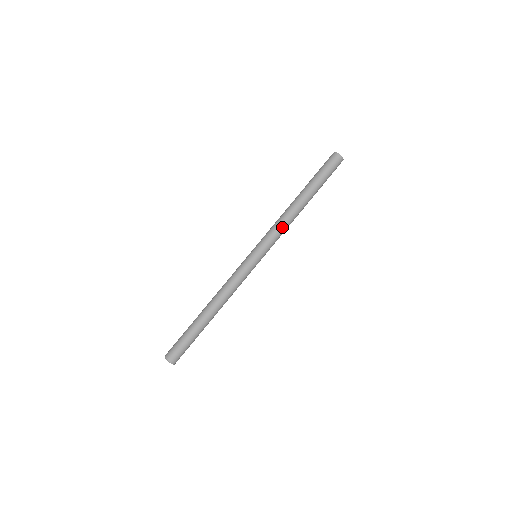
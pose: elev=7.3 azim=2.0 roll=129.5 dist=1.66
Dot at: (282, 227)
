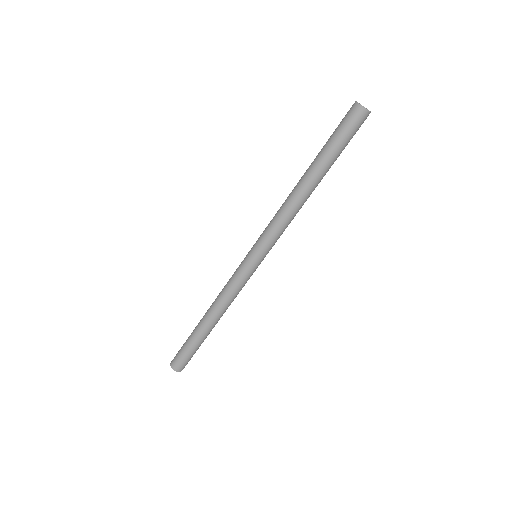
Dot at: (279, 217)
